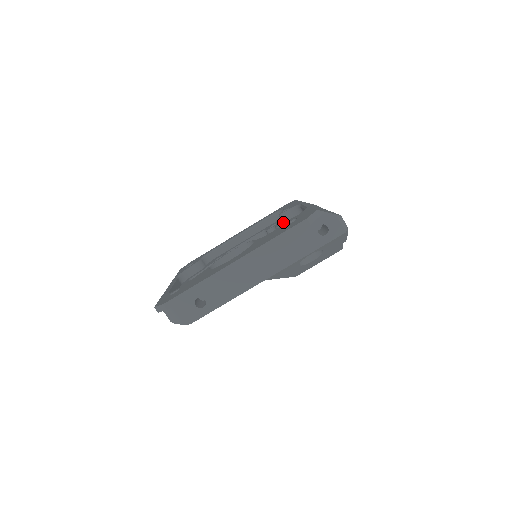
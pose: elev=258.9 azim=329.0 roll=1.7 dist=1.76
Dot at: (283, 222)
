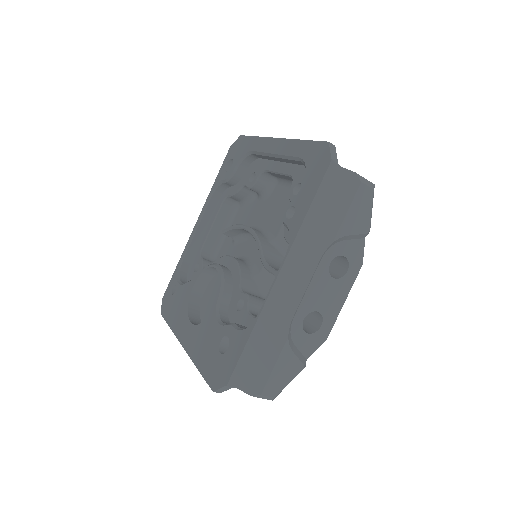
Dot at: occluded
